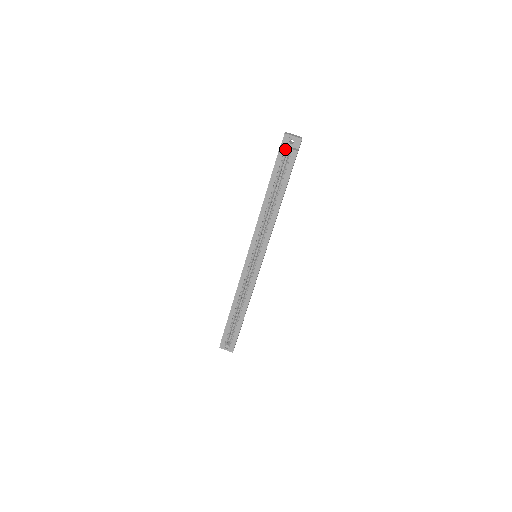
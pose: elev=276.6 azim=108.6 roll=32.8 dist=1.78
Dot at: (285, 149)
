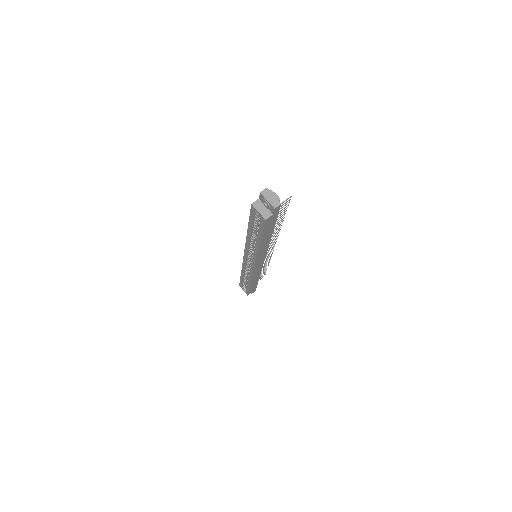
Dot at: (255, 210)
